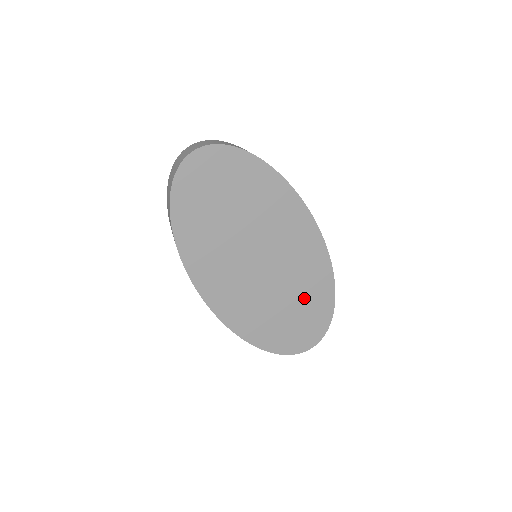
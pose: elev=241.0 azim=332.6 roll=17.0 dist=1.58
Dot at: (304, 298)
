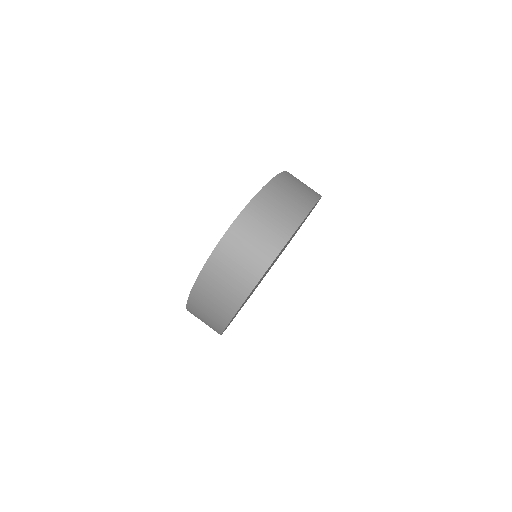
Dot at: occluded
